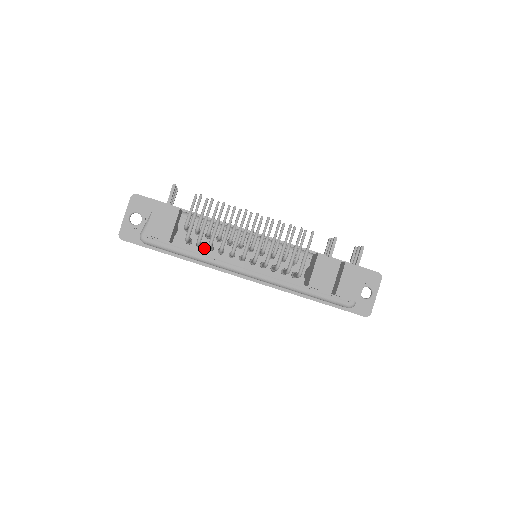
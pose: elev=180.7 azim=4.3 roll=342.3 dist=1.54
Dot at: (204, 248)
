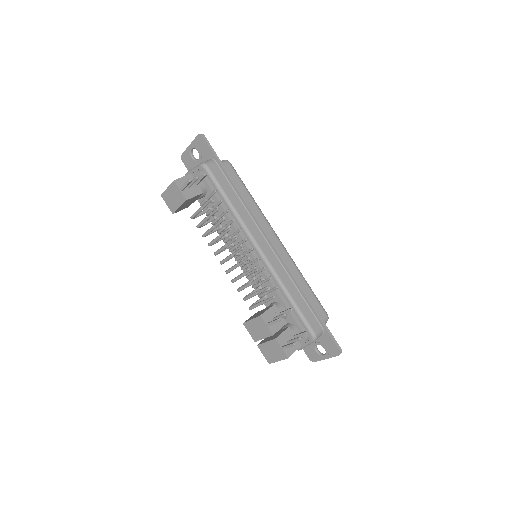
Dot at: occluded
